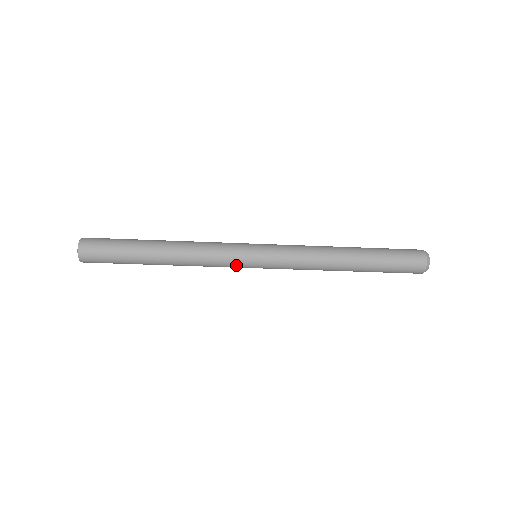
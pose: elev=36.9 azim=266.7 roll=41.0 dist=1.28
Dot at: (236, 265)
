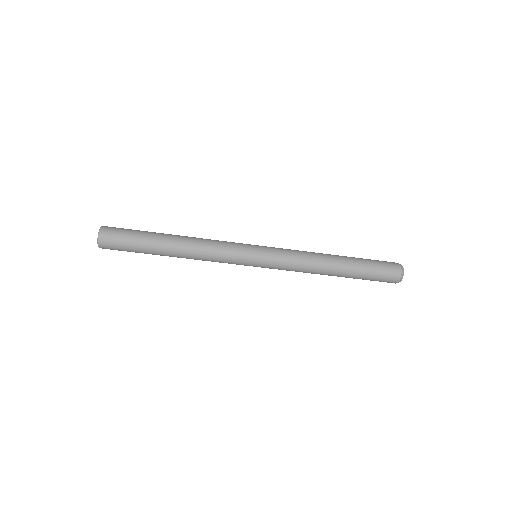
Dot at: (240, 253)
